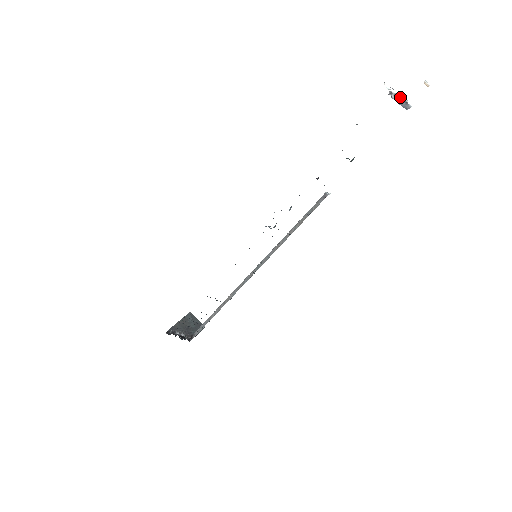
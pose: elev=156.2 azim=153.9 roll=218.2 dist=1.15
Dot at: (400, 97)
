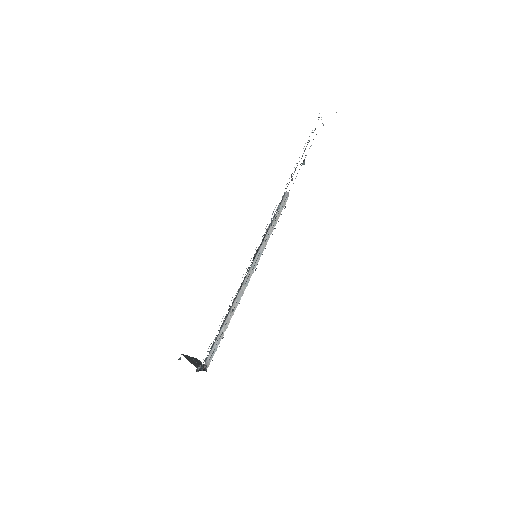
Dot at: occluded
